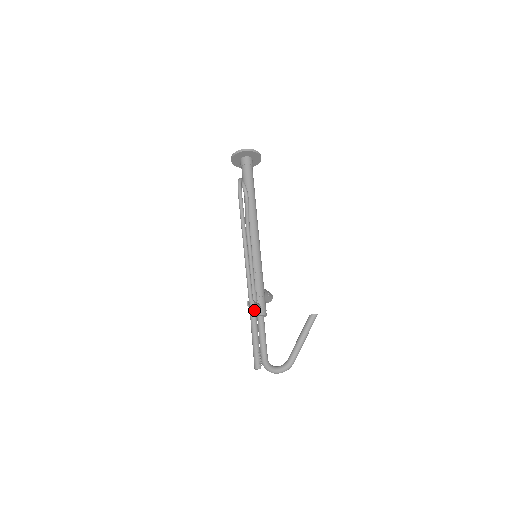
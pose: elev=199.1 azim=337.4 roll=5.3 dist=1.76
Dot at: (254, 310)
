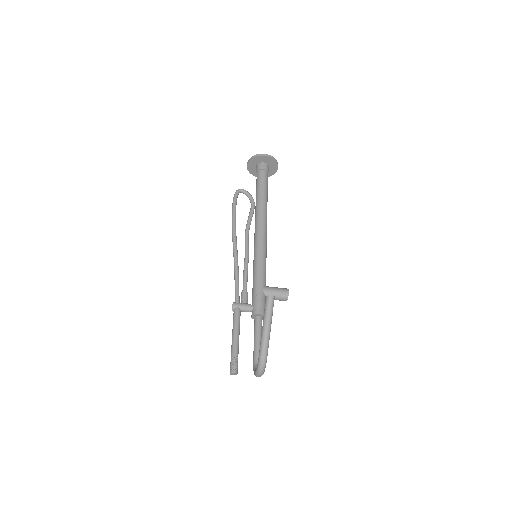
Dot at: (235, 312)
